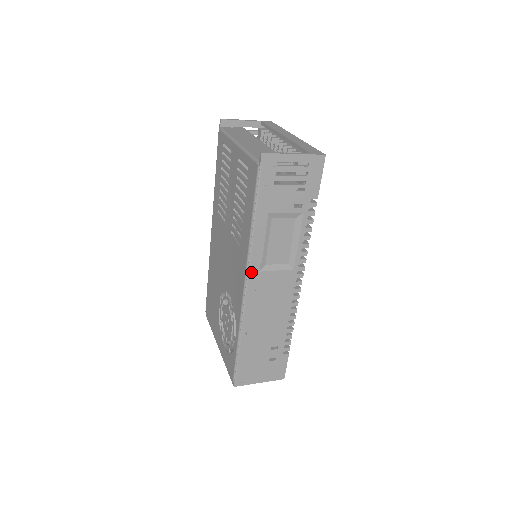
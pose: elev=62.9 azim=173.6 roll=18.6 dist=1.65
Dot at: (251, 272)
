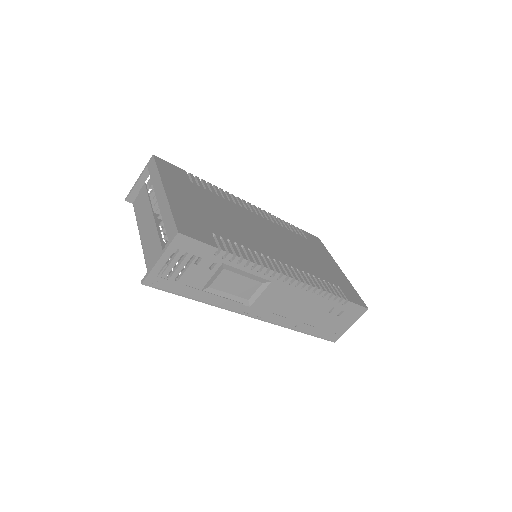
Dot at: (245, 312)
